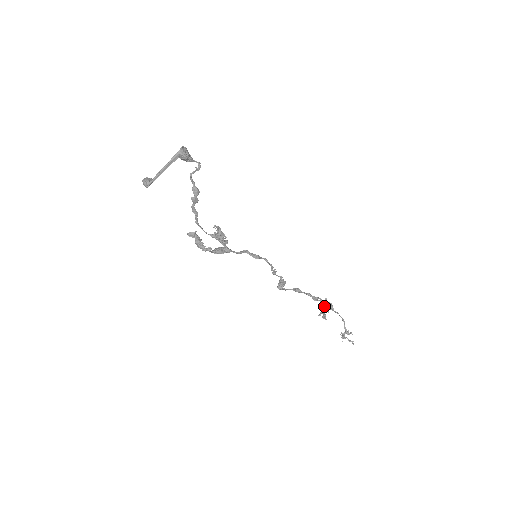
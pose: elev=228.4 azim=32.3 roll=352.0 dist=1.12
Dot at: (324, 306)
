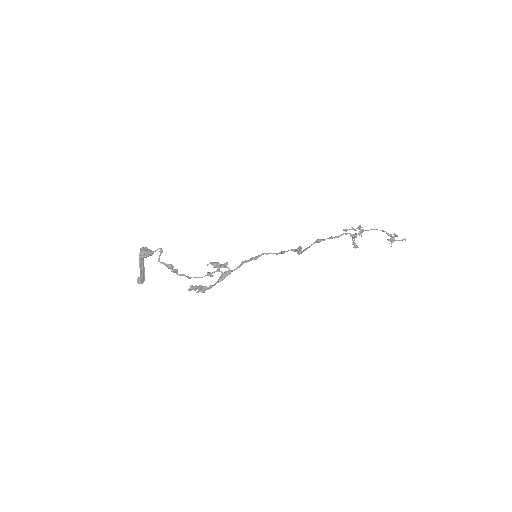
Dot at: (352, 236)
